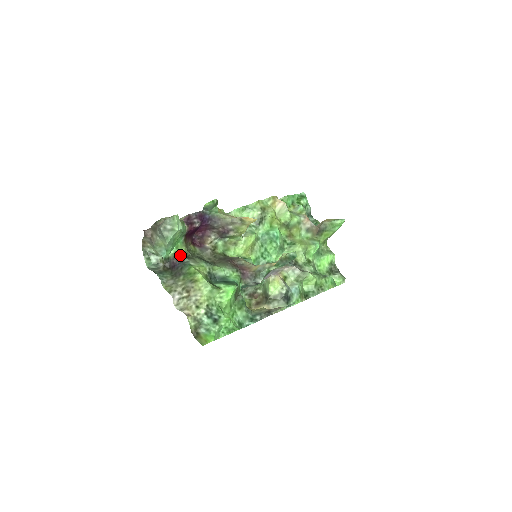
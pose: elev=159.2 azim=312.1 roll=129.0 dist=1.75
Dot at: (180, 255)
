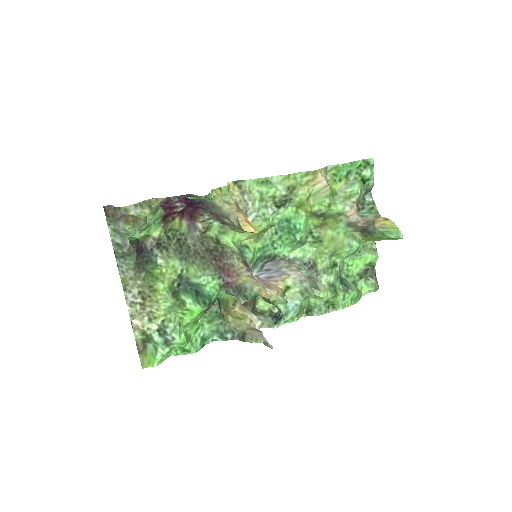
Dot at: (151, 240)
